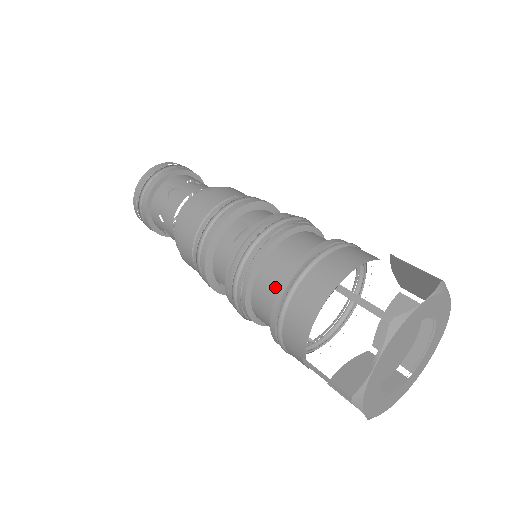
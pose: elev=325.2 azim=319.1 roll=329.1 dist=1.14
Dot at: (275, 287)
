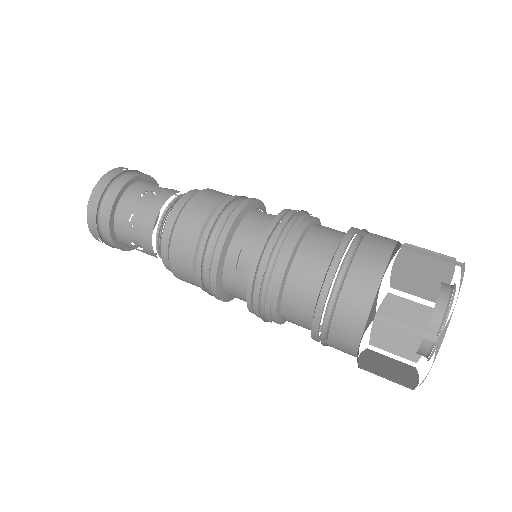
Dot at: (305, 312)
